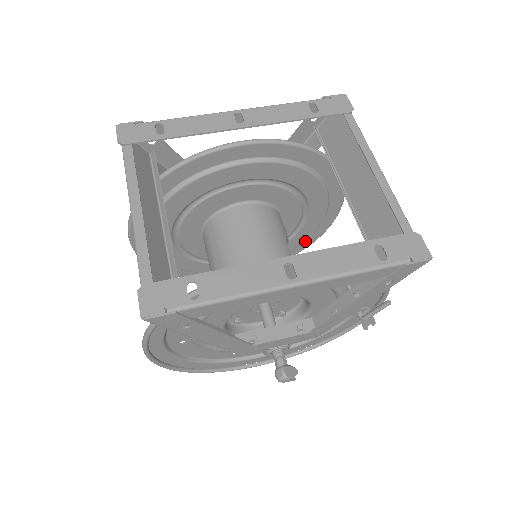
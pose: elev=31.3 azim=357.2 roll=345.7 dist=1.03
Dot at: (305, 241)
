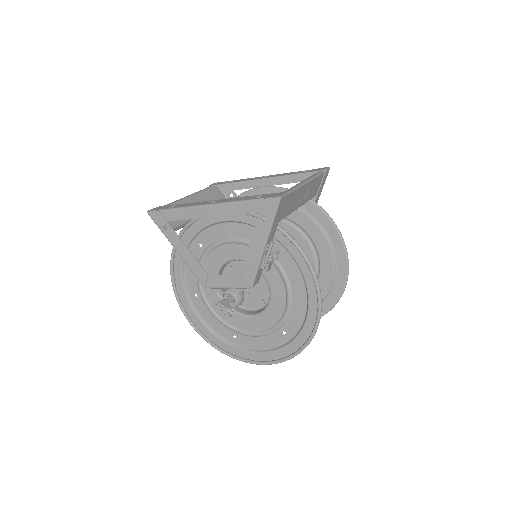
Dot at: (331, 295)
